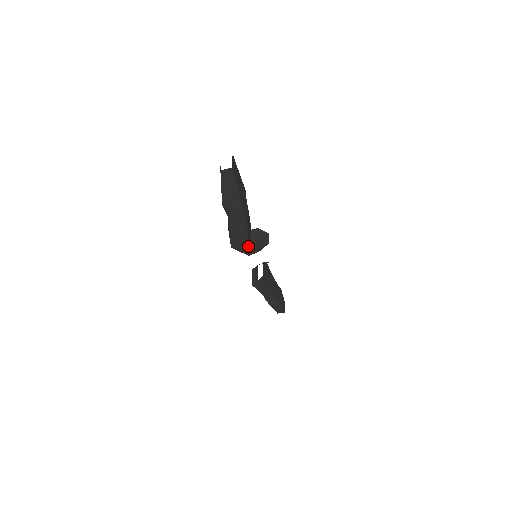
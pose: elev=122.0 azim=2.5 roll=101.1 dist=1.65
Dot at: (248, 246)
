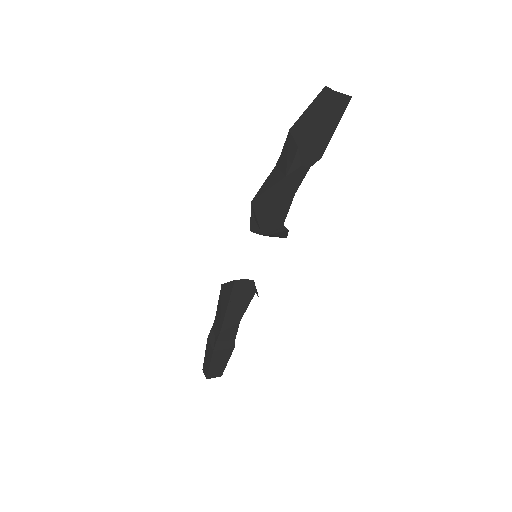
Dot at: (260, 216)
